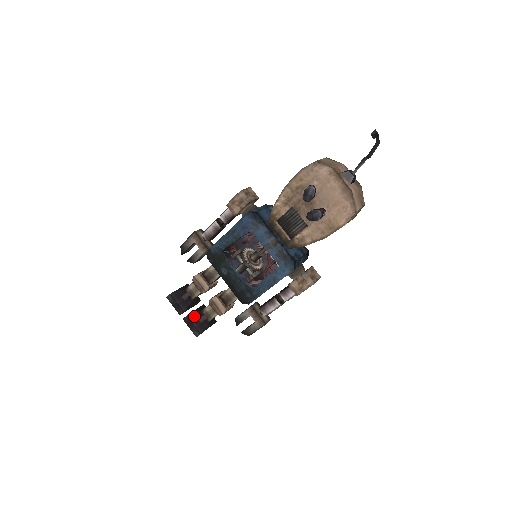
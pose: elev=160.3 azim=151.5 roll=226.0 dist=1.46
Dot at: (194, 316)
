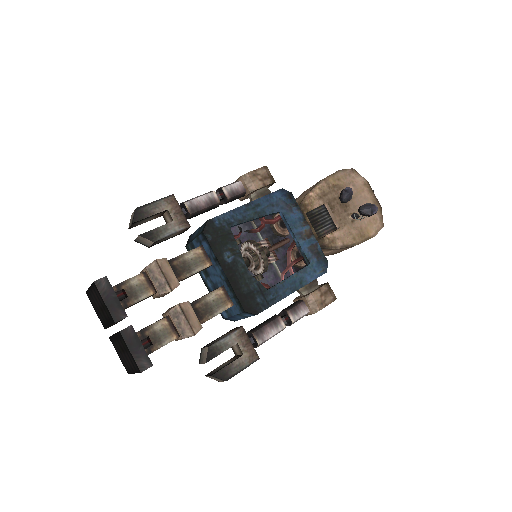
Dot at: occluded
